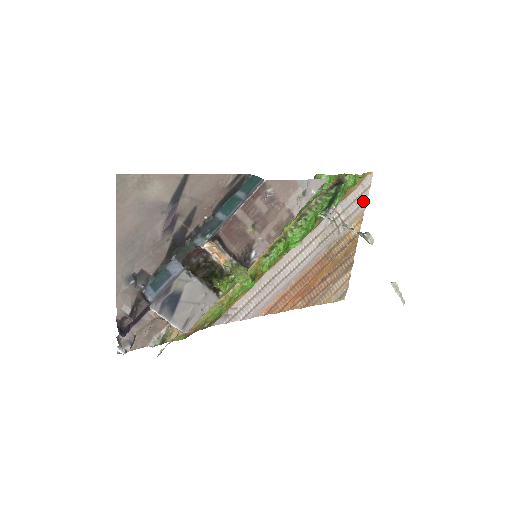
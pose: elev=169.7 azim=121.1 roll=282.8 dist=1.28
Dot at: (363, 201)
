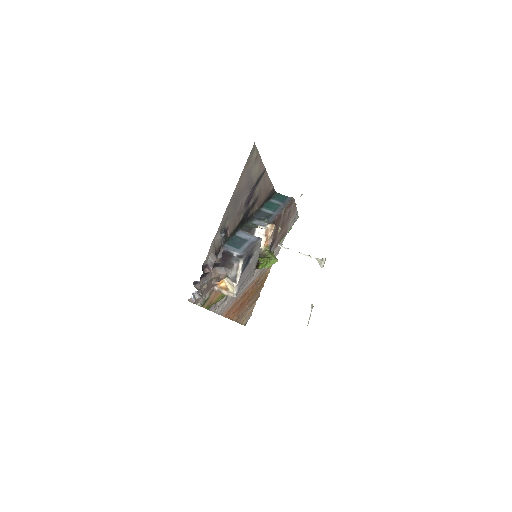
Dot at: (279, 249)
